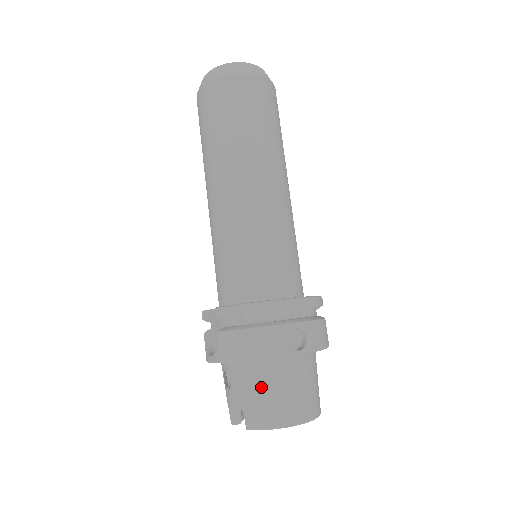
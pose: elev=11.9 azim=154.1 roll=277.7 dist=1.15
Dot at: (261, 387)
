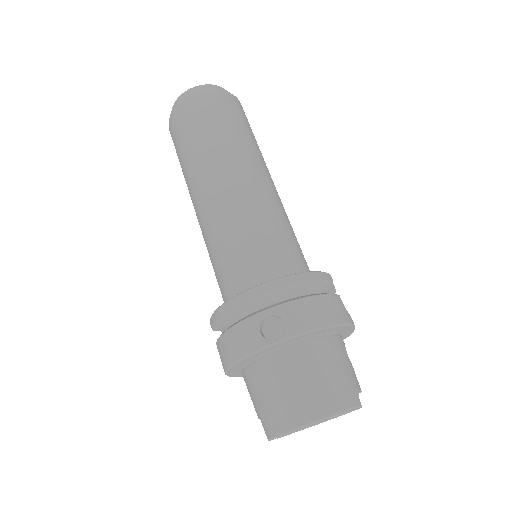
Dot at: (260, 390)
